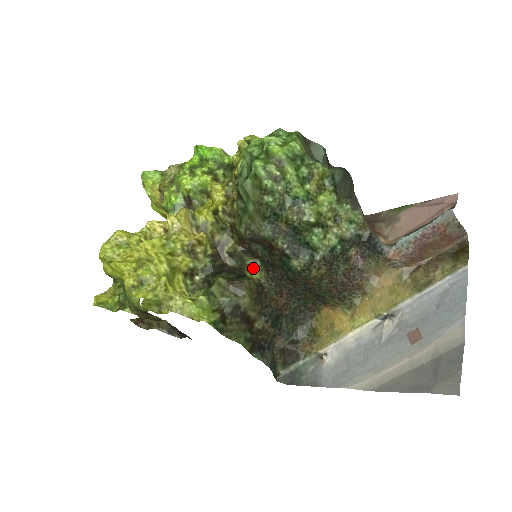
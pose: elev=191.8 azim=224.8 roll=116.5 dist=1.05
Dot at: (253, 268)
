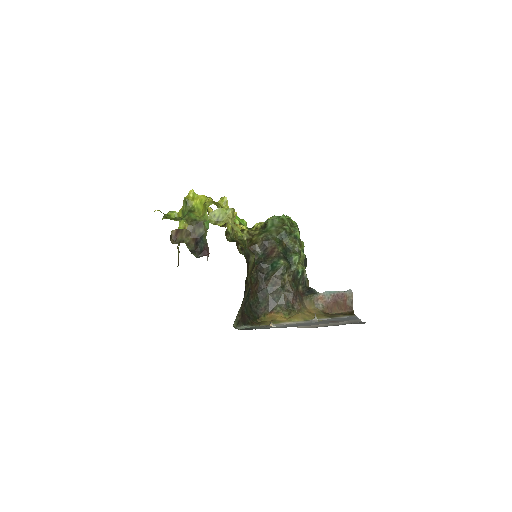
Dot at: occluded
